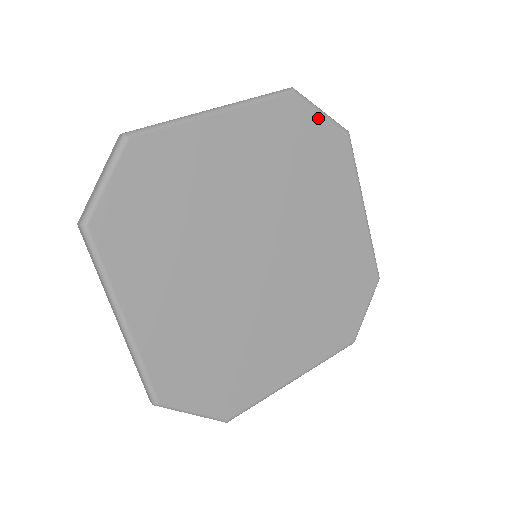
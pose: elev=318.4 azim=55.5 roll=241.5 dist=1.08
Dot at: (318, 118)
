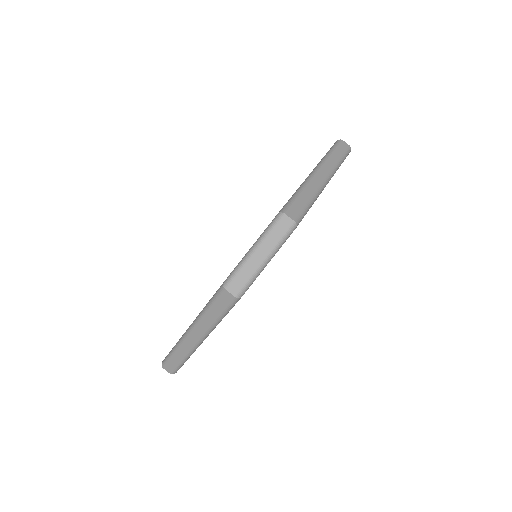
Dot at: occluded
